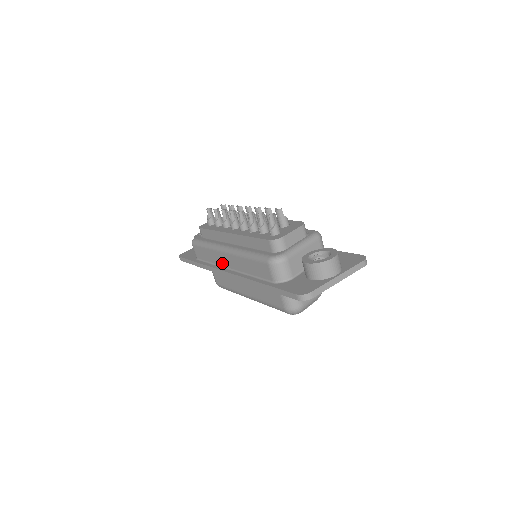
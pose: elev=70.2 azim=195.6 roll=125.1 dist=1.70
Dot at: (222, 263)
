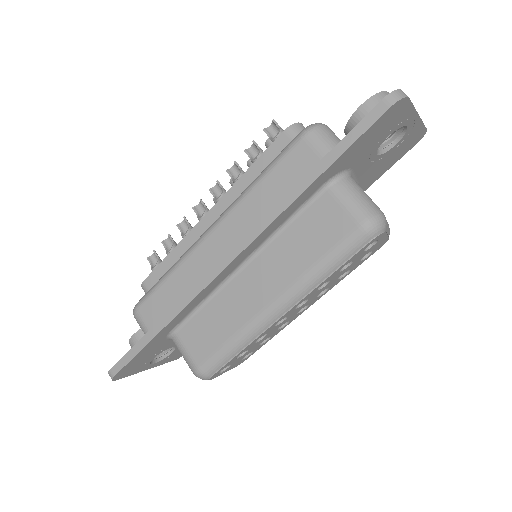
Dot at: (208, 265)
